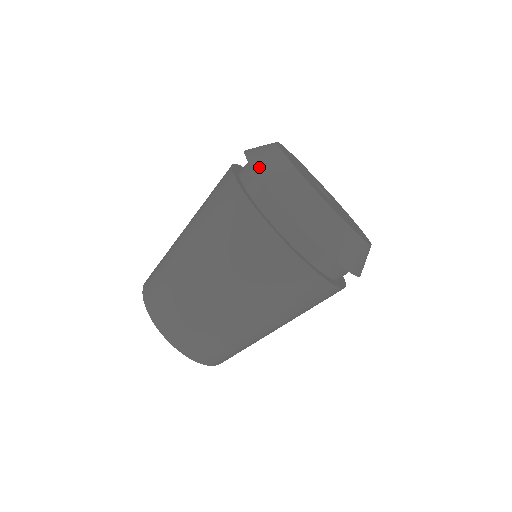
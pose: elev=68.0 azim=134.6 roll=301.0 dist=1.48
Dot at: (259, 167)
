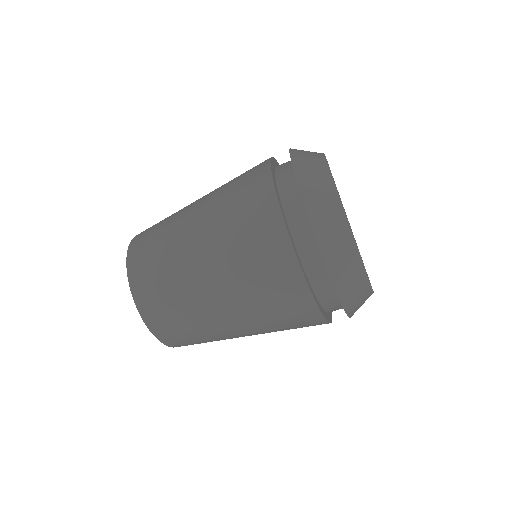
Dot at: (330, 258)
